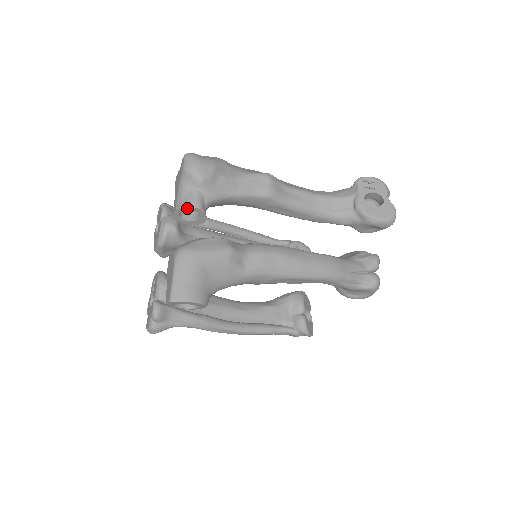
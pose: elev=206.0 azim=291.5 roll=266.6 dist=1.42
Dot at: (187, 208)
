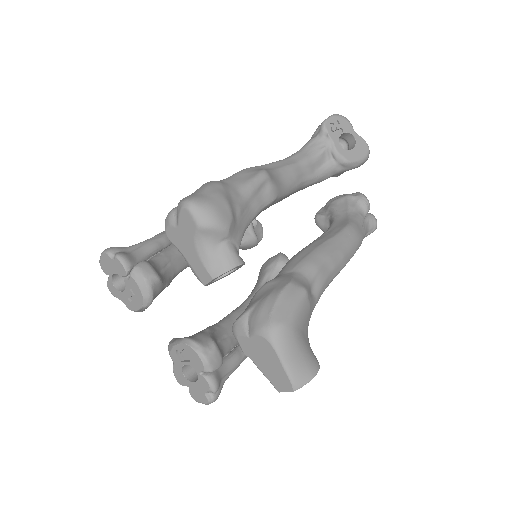
Dot at: (228, 271)
